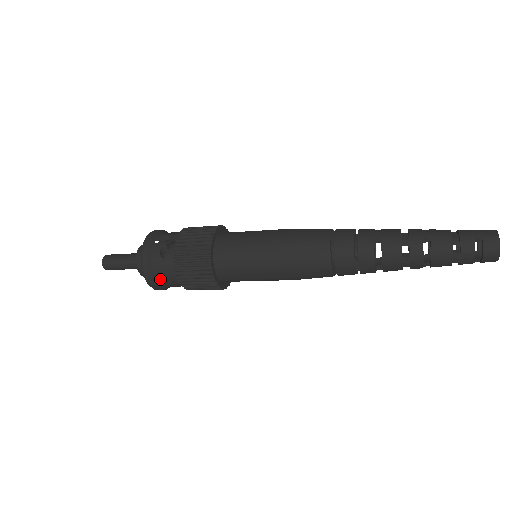
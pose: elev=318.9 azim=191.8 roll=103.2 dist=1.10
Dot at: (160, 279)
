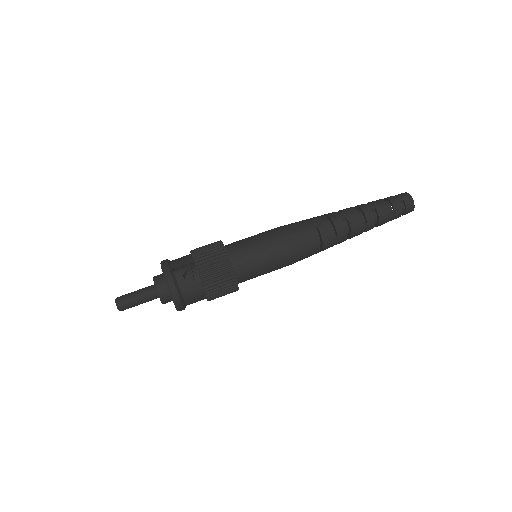
Dot at: (187, 300)
